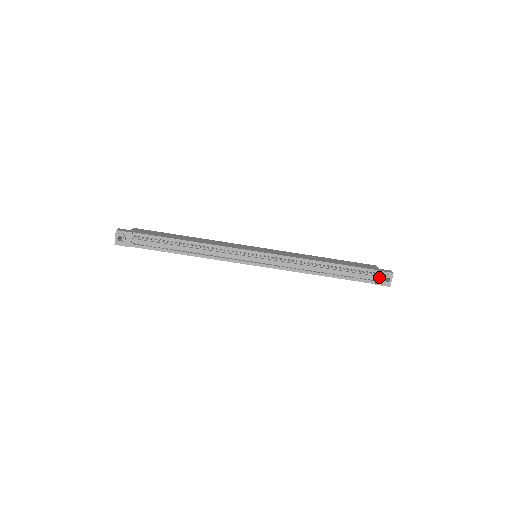
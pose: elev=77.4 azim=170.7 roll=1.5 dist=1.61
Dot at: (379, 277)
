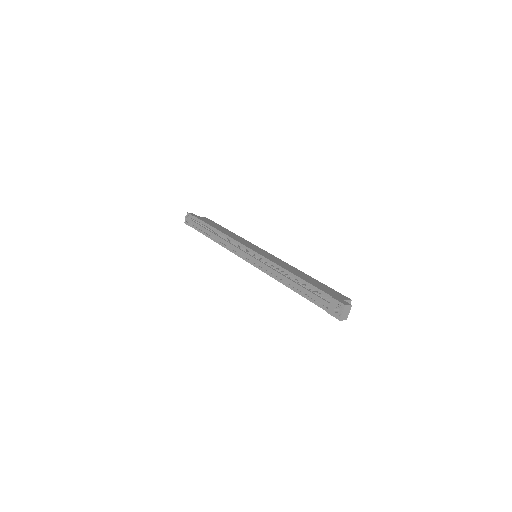
Dot at: (331, 305)
